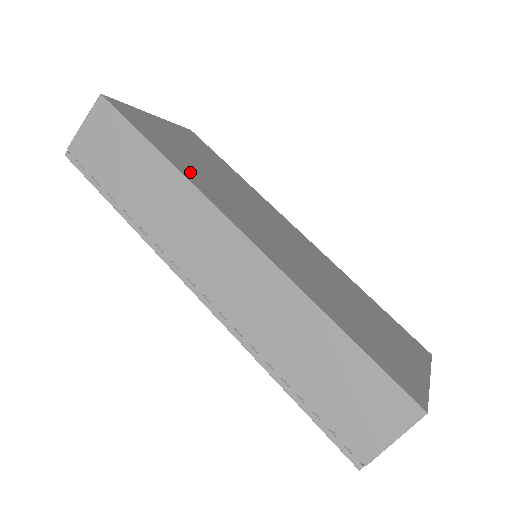
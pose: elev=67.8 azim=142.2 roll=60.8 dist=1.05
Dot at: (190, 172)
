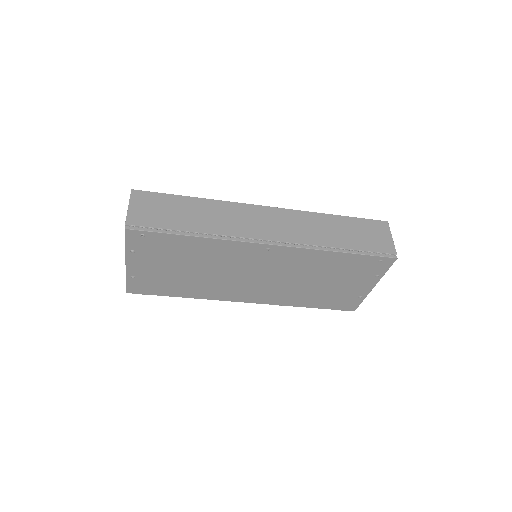
Dot at: occluded
